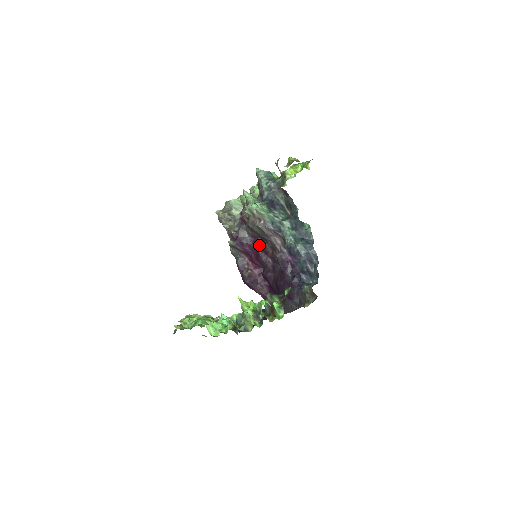
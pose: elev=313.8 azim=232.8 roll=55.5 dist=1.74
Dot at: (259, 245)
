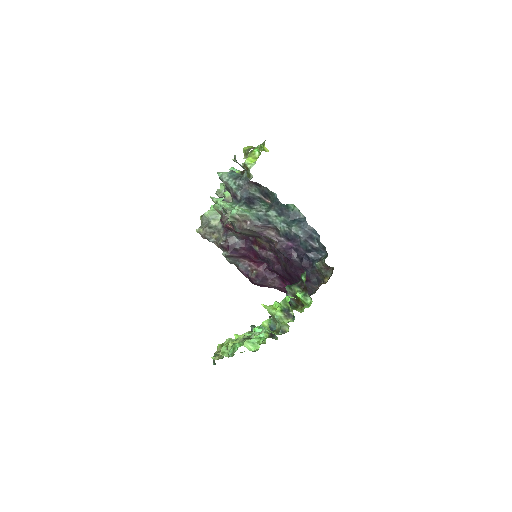
Dot at: (253, 244)
